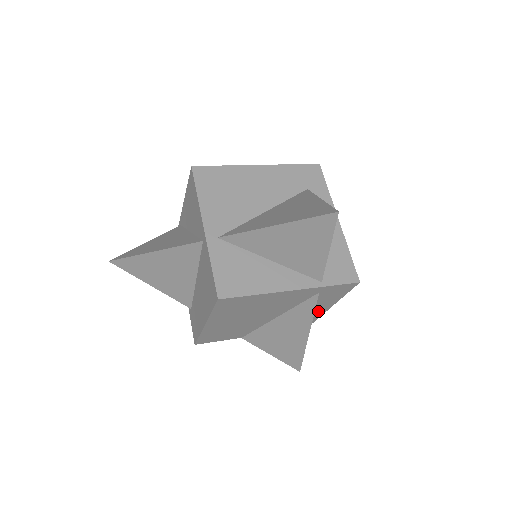
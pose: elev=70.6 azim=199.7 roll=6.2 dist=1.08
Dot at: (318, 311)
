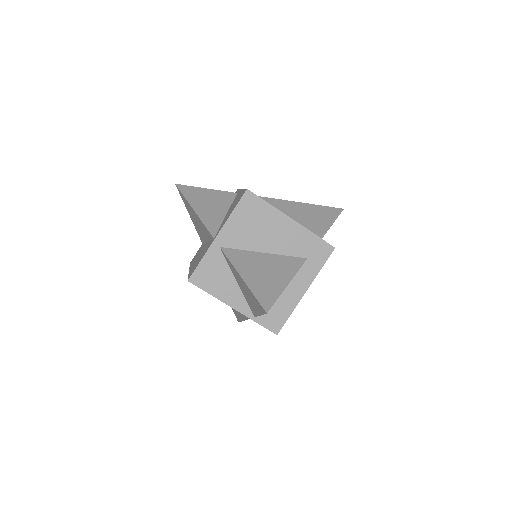
Dot at: occluded
